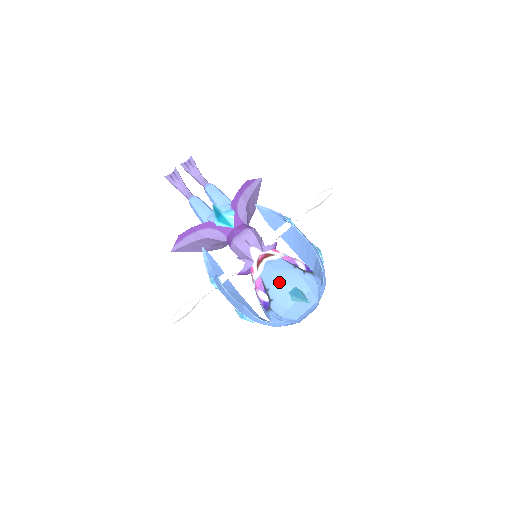
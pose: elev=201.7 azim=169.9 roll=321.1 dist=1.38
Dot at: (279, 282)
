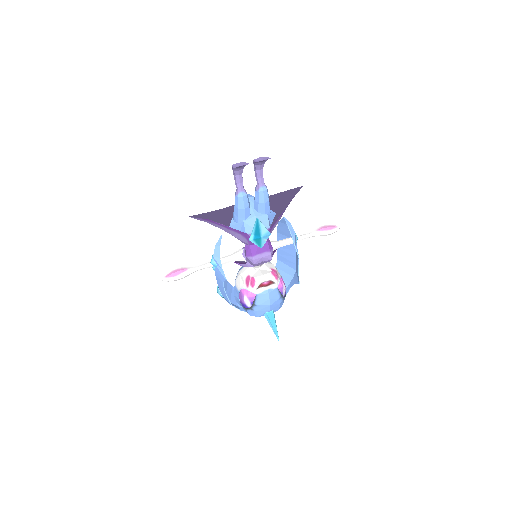
Dot at: (266, 307)
